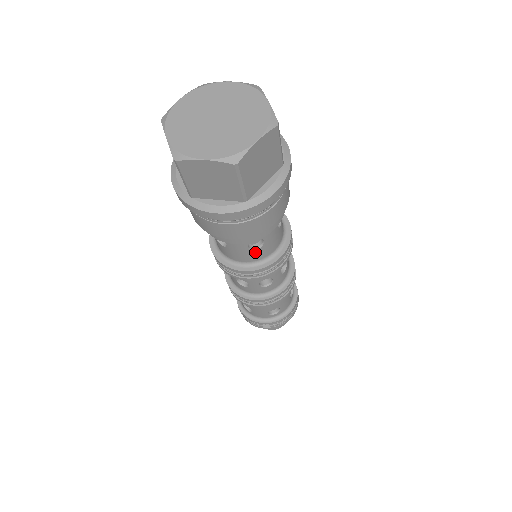
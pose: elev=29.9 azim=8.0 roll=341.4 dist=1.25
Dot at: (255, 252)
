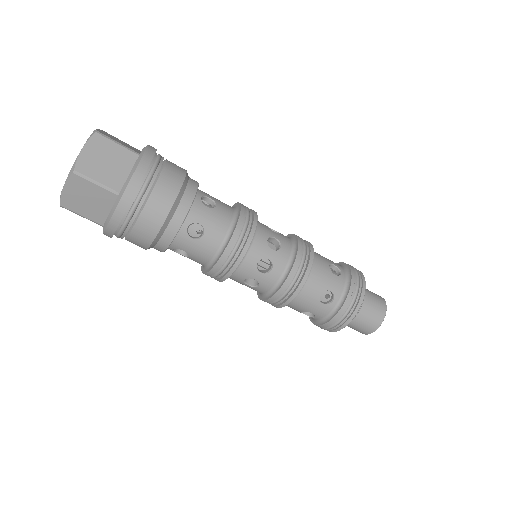
Dot at: (206, 239)
